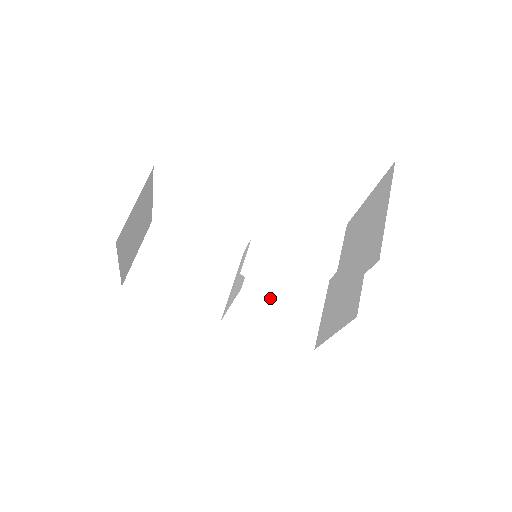
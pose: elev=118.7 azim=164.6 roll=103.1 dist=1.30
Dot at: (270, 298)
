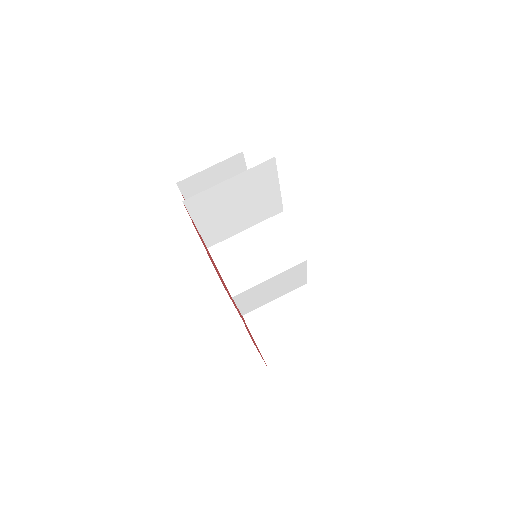
Dot at: (274, 306)
